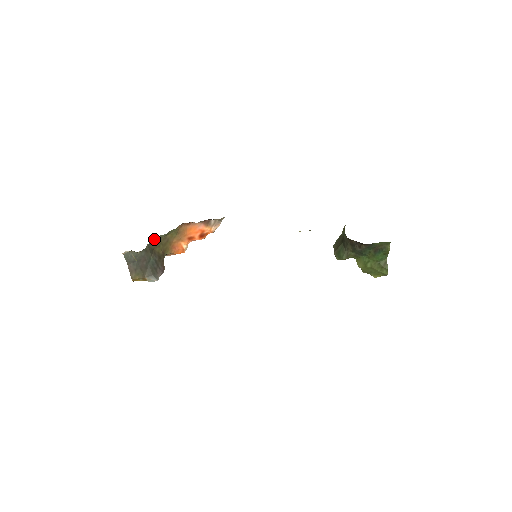
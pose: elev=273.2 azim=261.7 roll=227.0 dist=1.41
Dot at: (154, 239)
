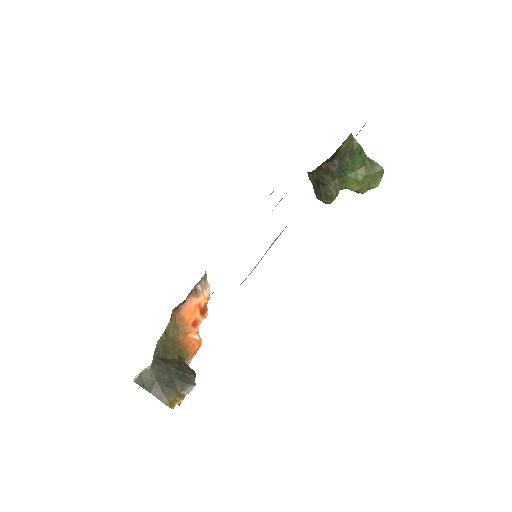
Dot at: (156, 346)
